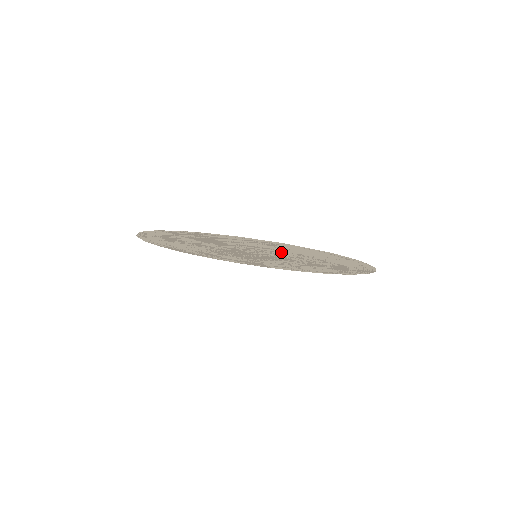
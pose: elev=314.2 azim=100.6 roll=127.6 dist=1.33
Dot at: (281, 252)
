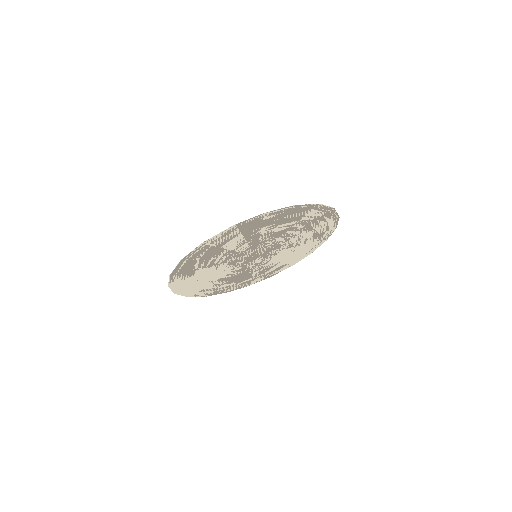
Dot at: (281, 230)
